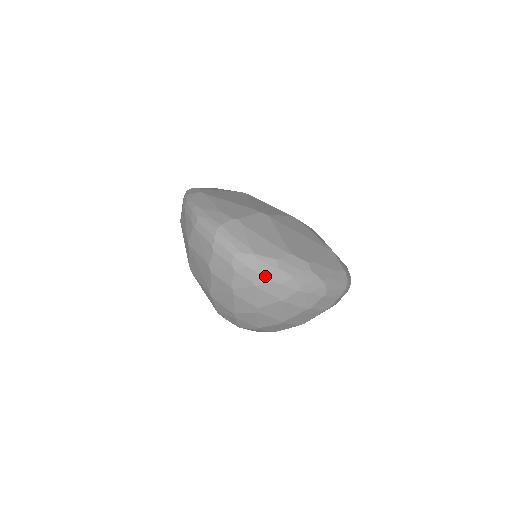
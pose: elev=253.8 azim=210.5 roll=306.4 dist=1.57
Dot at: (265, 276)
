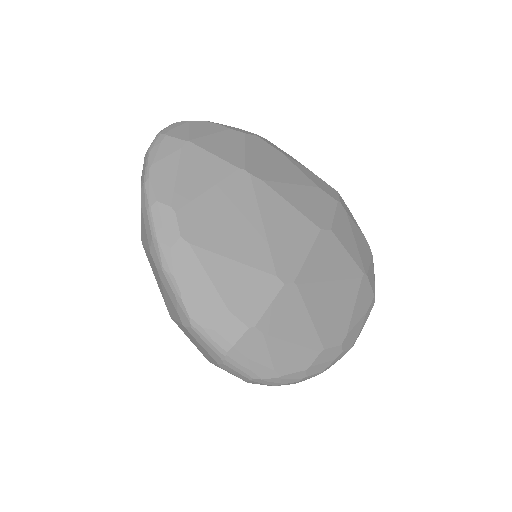
Dot at: (288, 384)
